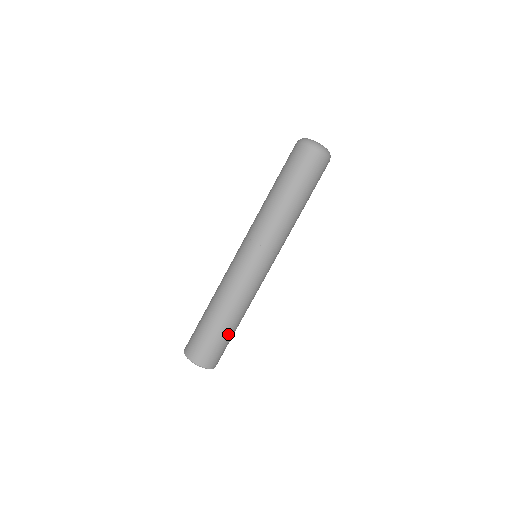
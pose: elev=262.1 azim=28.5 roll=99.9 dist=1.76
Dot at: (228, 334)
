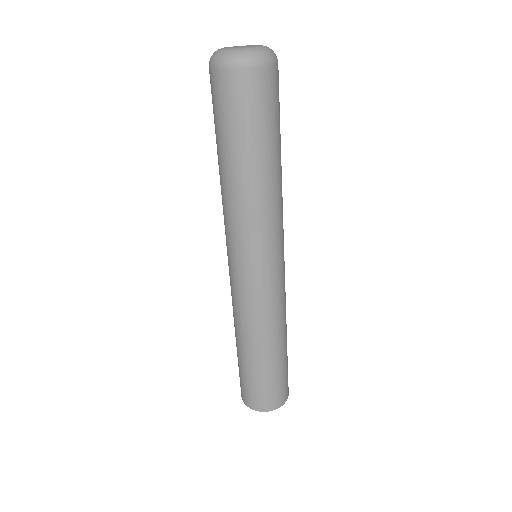
Dot at: (282, 362)
